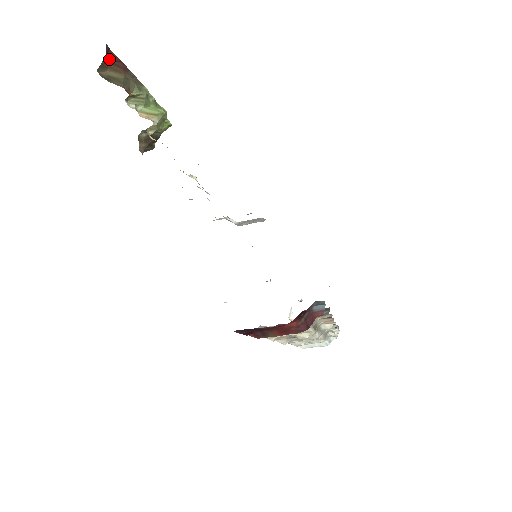
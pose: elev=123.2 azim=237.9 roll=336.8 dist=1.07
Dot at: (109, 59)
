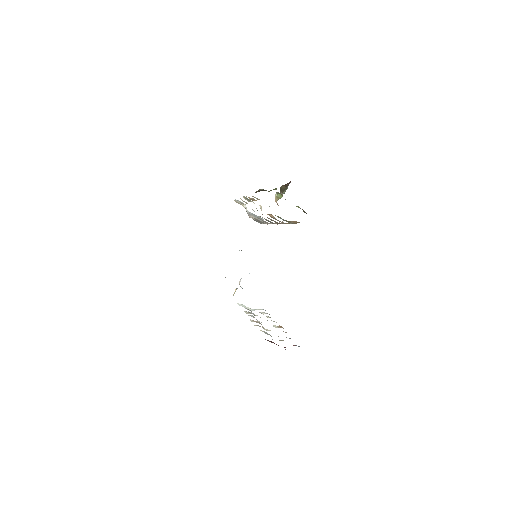
Dot at: (288, 183)
